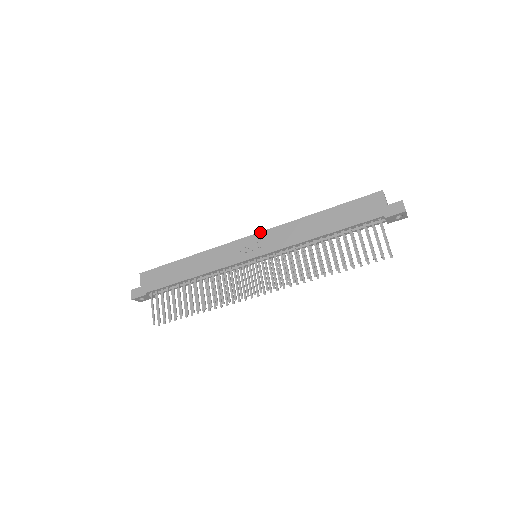
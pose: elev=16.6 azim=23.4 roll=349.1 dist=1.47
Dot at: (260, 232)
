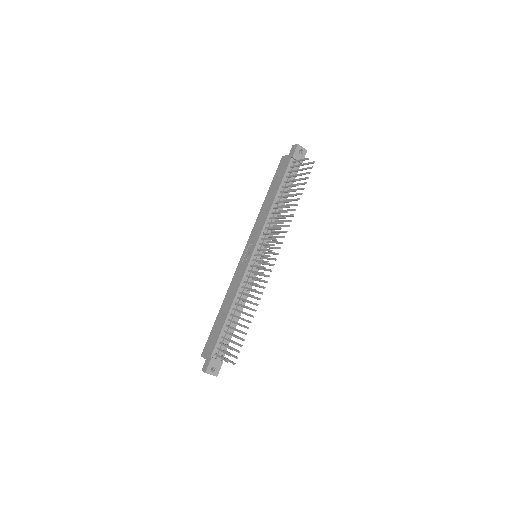
Dot at: (246, 244)
